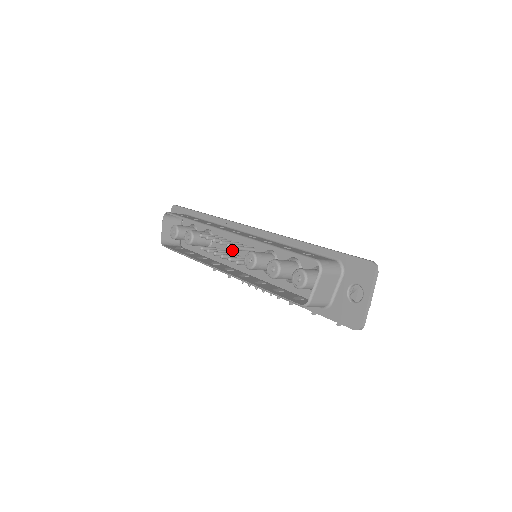
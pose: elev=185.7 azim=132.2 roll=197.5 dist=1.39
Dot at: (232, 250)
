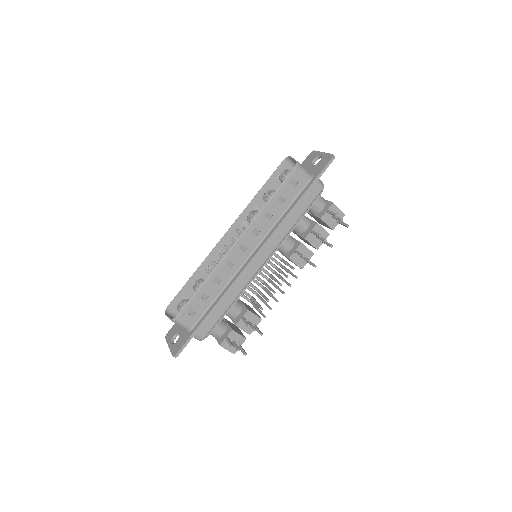
Dot at: occluded
